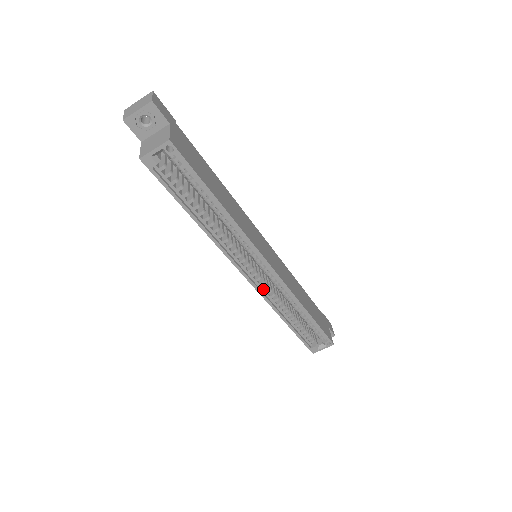
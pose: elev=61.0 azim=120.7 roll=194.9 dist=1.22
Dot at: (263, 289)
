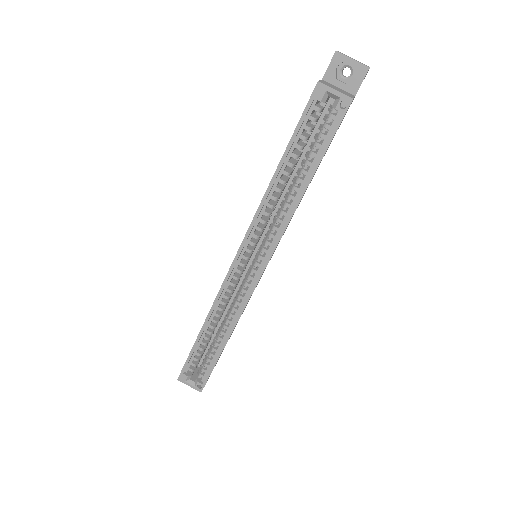
Dot at: (229, 283)
